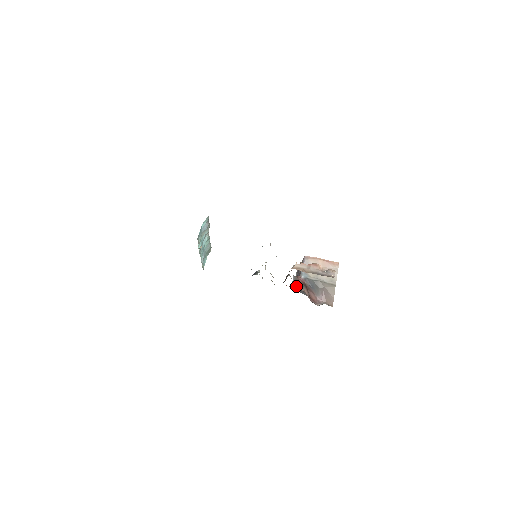
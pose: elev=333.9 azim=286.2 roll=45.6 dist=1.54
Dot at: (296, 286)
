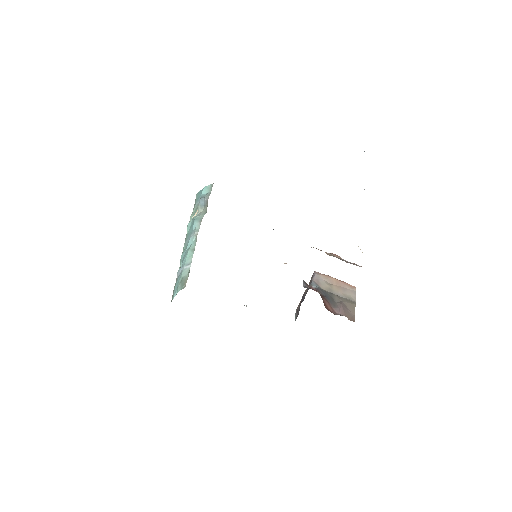
Dot at: (307, 288)
